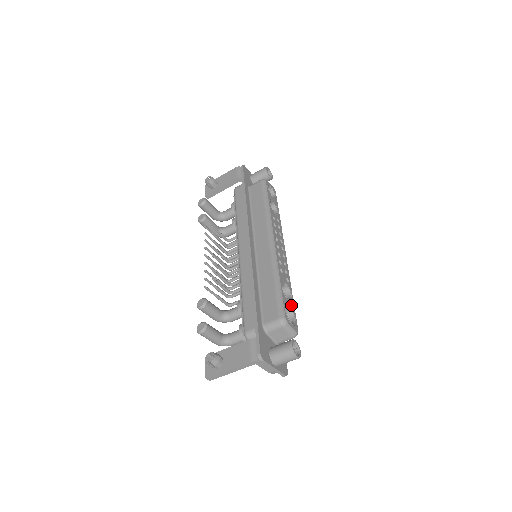
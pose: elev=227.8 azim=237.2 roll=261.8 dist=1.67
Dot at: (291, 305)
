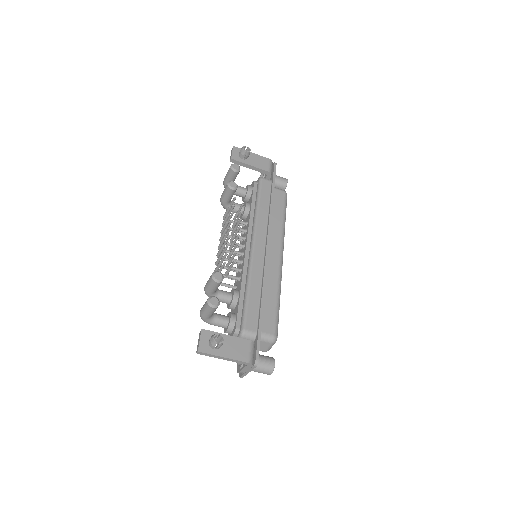
Dot at: occluded
